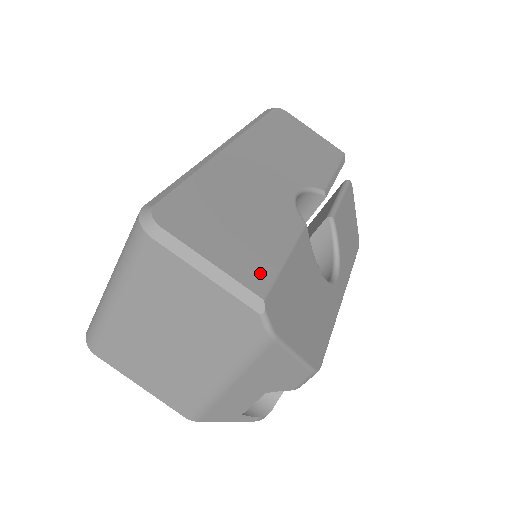
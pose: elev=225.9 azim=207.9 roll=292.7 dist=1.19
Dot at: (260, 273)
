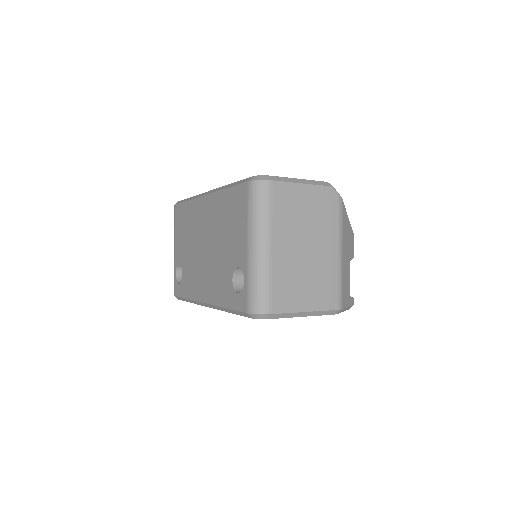
Dot at: occluded
